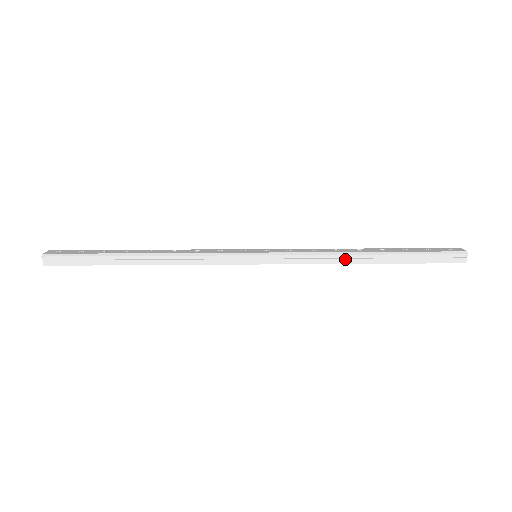
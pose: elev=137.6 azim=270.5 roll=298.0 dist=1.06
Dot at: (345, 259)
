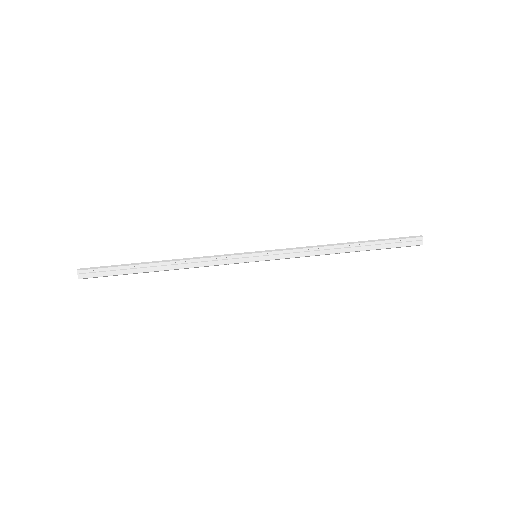
Dot at: (328, 250)
